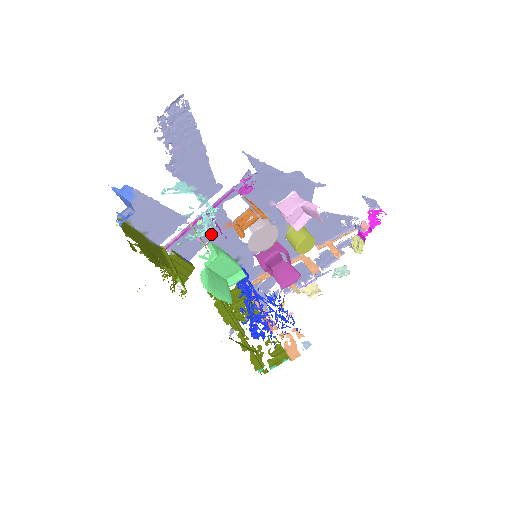
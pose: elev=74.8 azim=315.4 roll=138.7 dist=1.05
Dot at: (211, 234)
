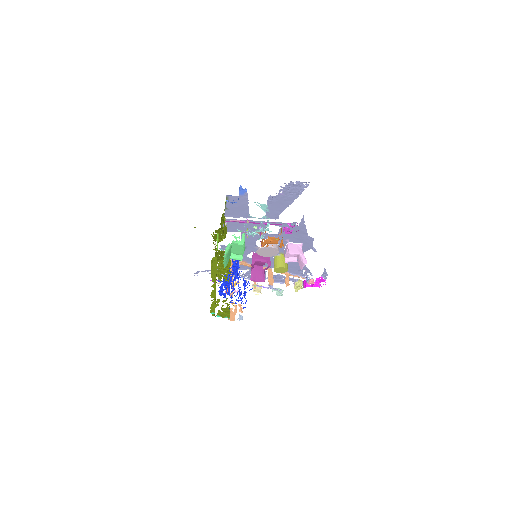
Dot at: (249, 230)
